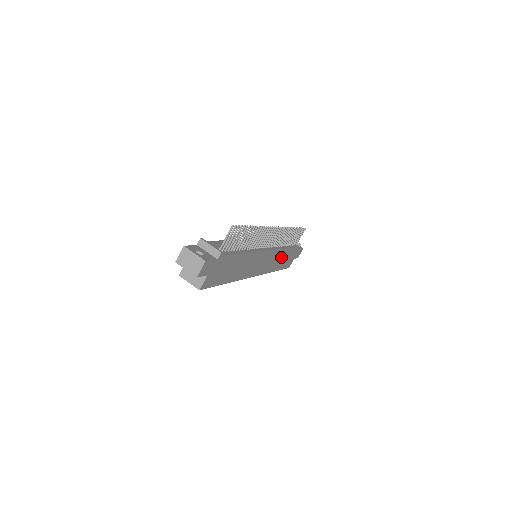
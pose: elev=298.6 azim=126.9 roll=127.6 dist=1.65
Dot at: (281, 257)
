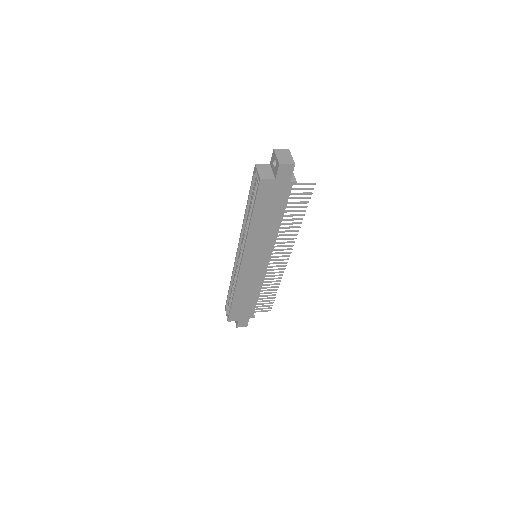
Dot at: (250, 293)
